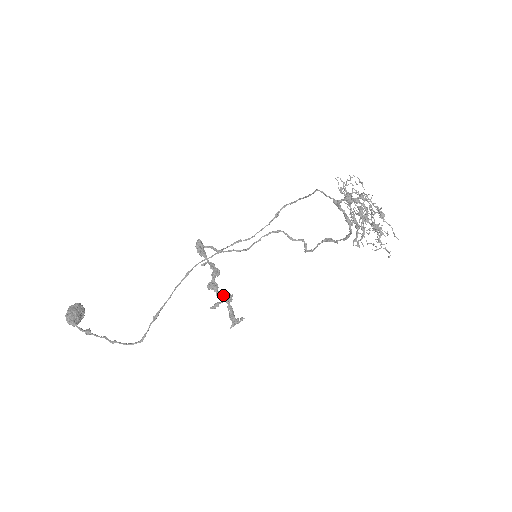
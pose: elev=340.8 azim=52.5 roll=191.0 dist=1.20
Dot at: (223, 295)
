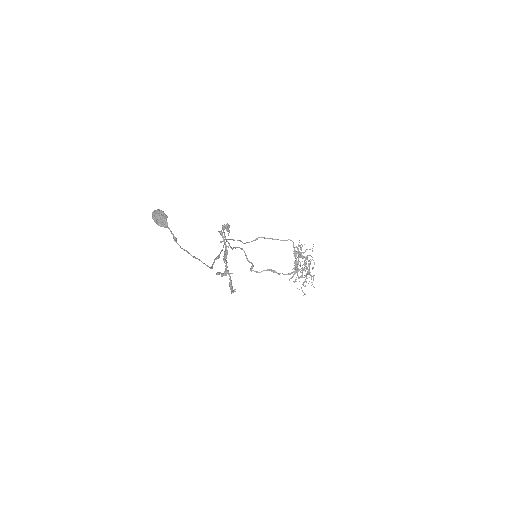
Dot at: occluded
